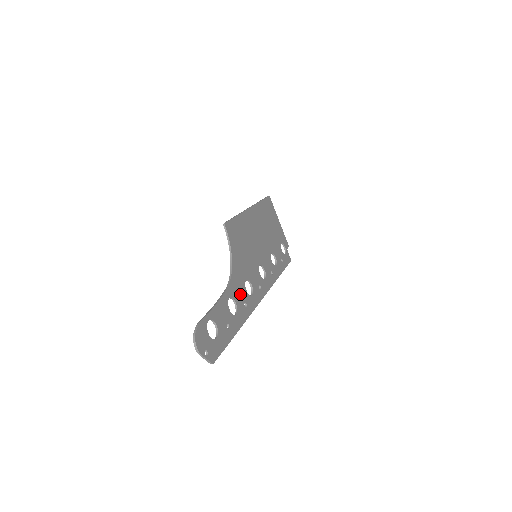
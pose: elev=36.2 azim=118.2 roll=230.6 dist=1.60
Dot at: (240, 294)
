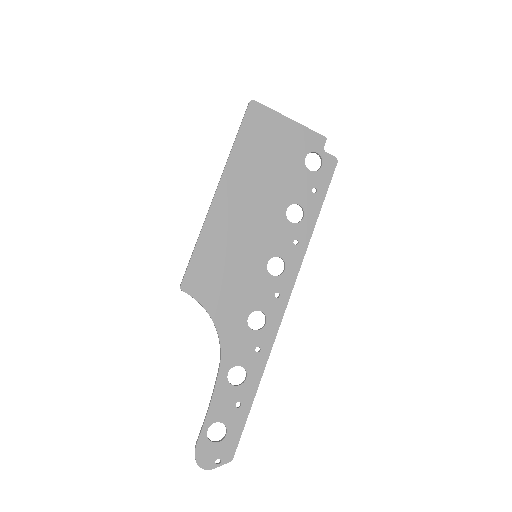
Dot at: (244, 347)
